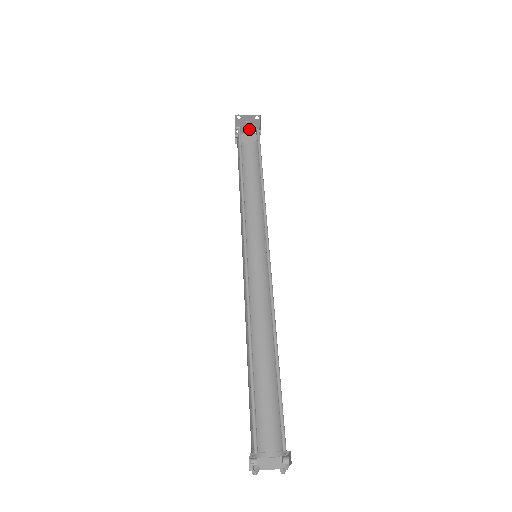
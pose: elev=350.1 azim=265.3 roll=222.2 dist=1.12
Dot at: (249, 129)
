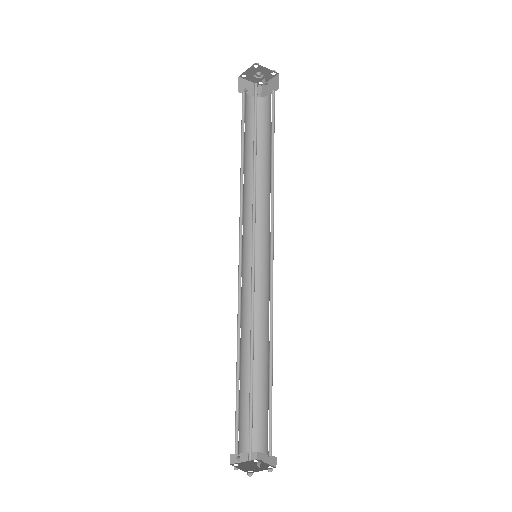
Dot at: (266, 76)
